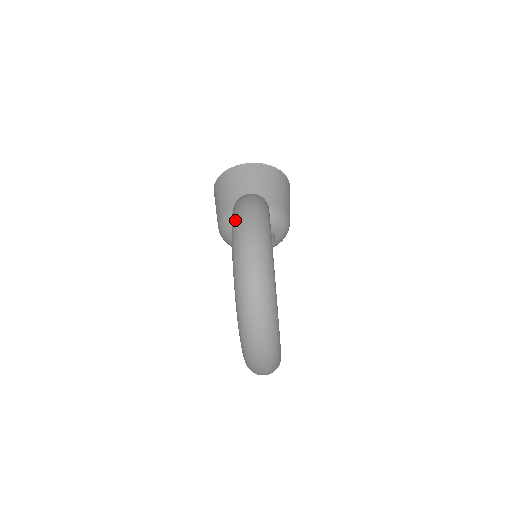
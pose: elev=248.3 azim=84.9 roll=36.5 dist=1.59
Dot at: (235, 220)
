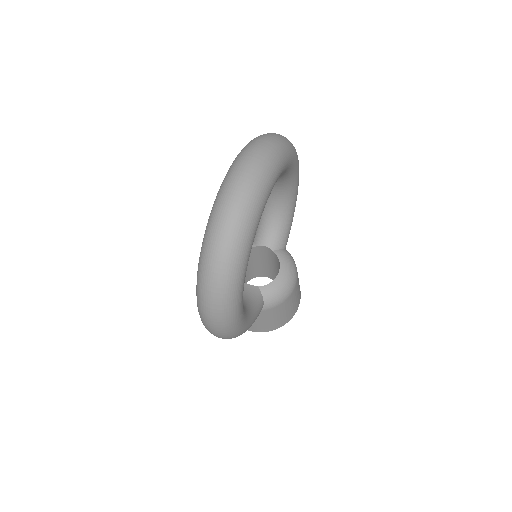
Dot at: occluded
